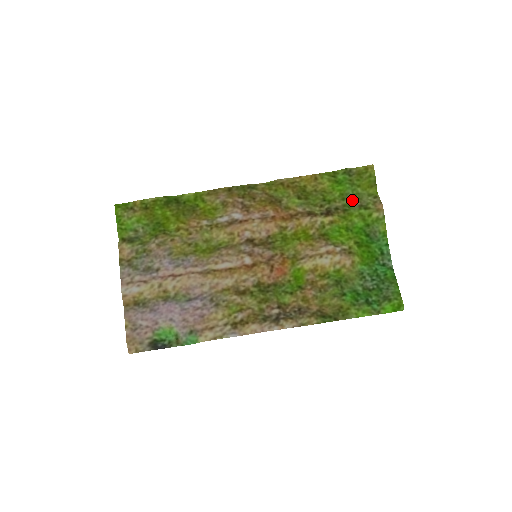
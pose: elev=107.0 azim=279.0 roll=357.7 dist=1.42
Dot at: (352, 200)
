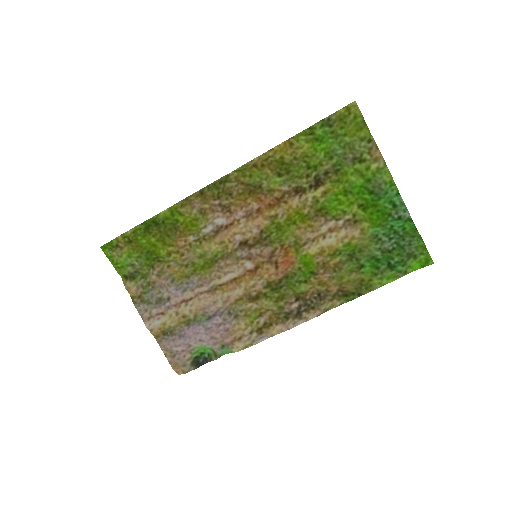
Dot at: (342, 155)
